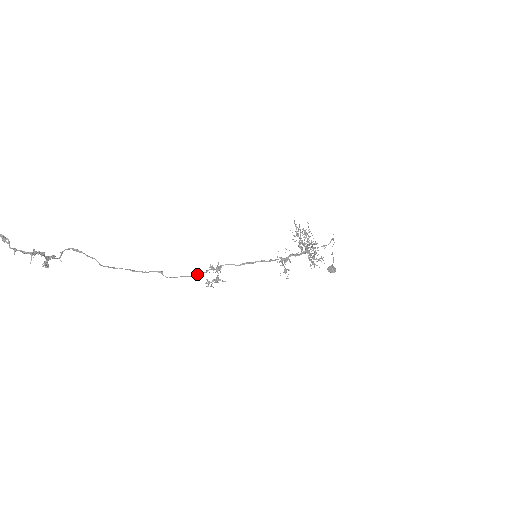
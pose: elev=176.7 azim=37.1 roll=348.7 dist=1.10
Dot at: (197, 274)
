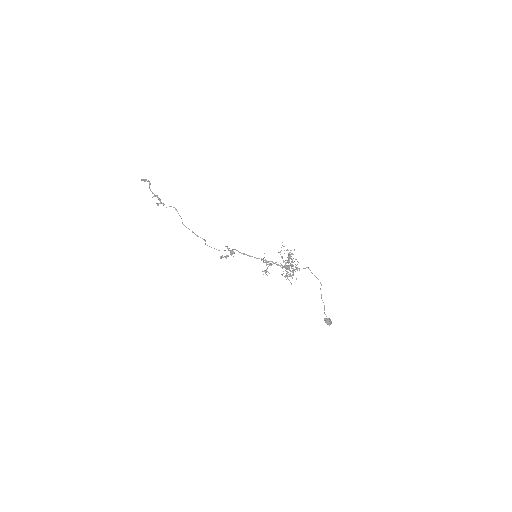
Dot at: occluded
